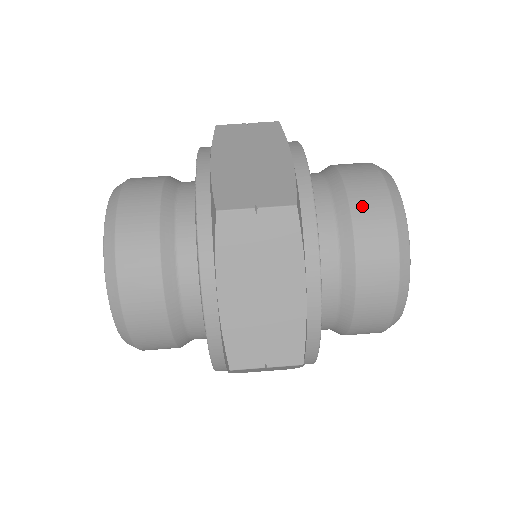
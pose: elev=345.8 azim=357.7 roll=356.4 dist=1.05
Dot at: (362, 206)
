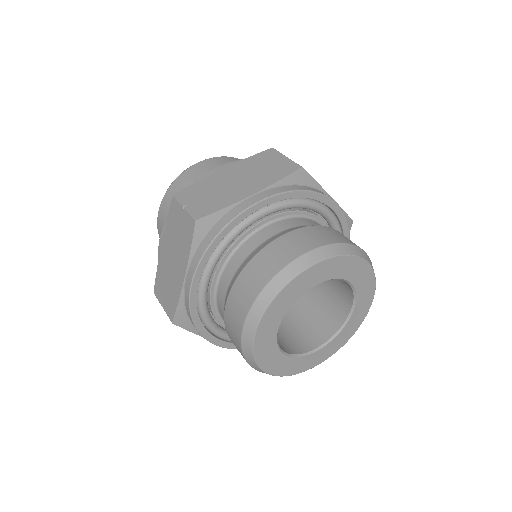
Dot at: (261, 260)
